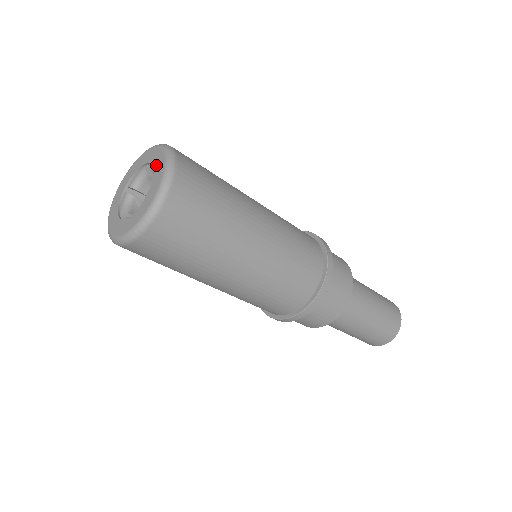
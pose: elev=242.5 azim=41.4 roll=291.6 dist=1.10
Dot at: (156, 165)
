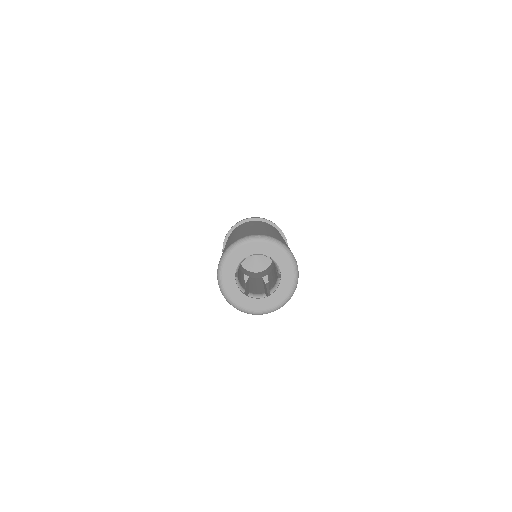
Dot at: (284, 279)
